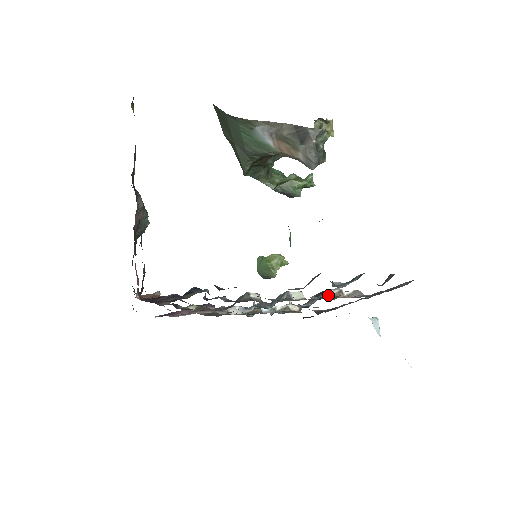
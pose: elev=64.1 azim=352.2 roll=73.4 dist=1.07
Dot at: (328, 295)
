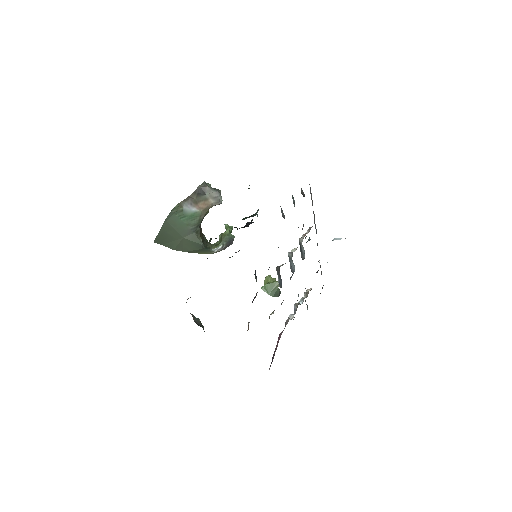
Dot at: (302, 238)
